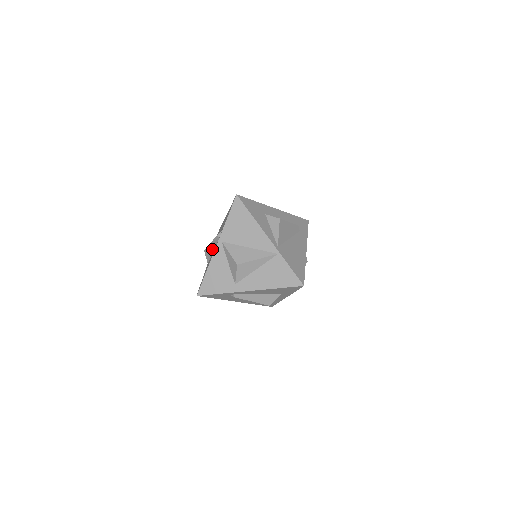
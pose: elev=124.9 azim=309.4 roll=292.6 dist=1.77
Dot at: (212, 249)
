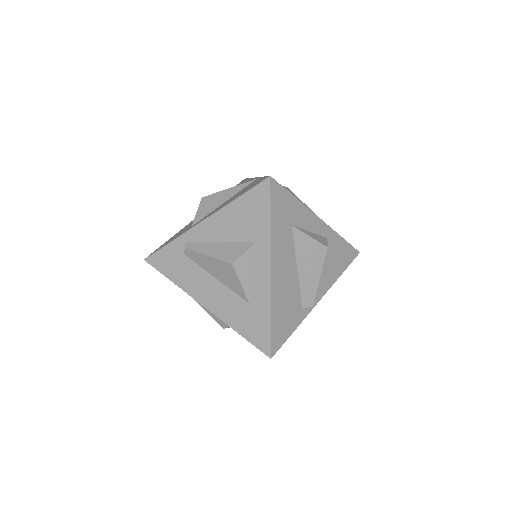
Dot at: occluded
